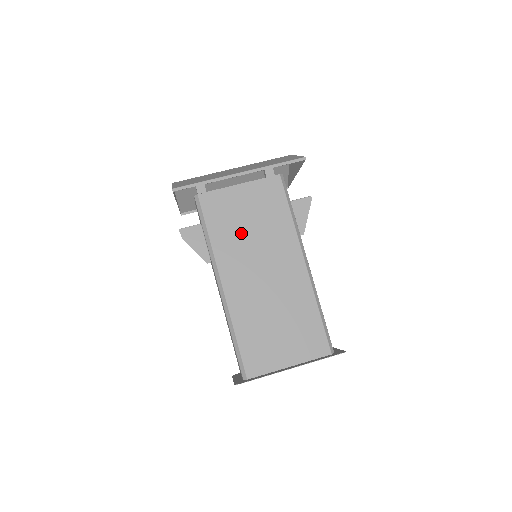
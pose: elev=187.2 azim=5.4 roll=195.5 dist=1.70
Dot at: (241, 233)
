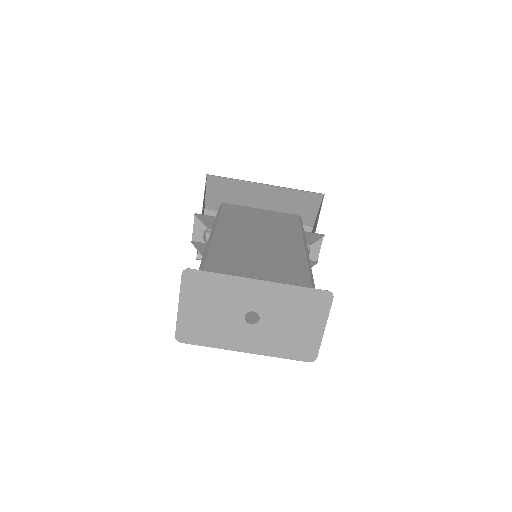
Dot at: (250, 223)
